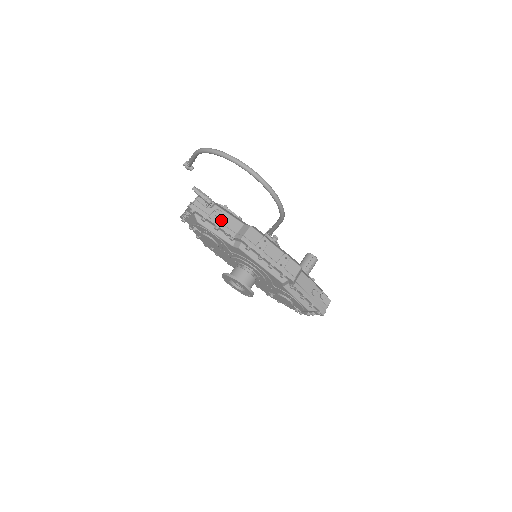
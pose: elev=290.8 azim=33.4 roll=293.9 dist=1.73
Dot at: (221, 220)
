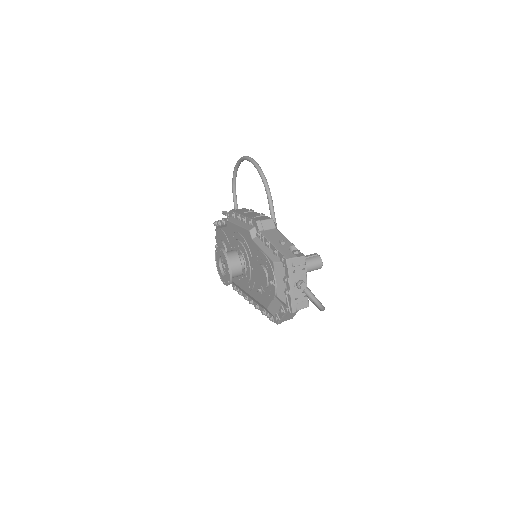
Dot at: occluded
